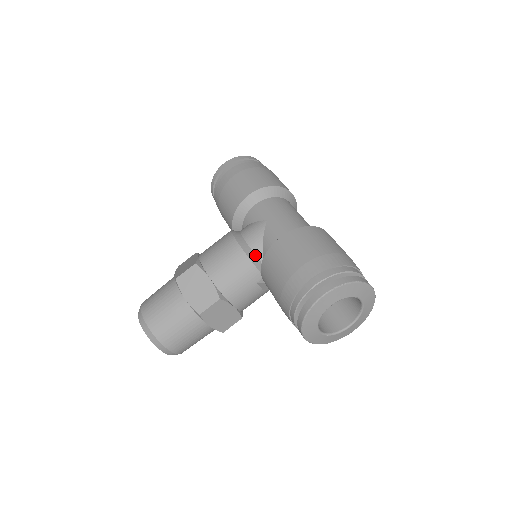
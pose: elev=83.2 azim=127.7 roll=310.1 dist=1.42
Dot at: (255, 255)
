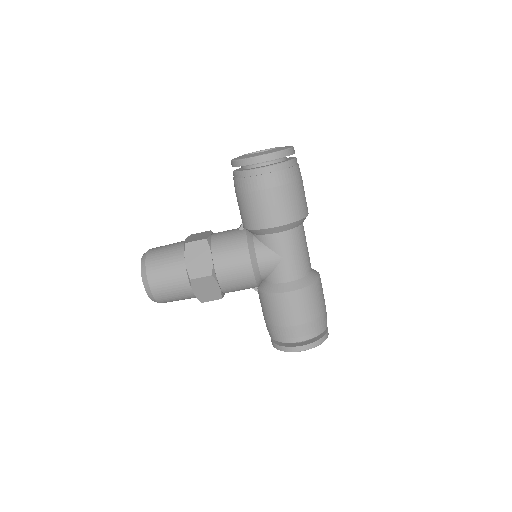
Dot at: (261, 278)
